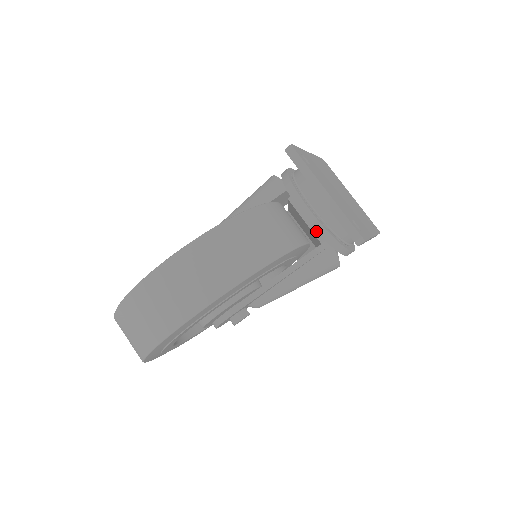
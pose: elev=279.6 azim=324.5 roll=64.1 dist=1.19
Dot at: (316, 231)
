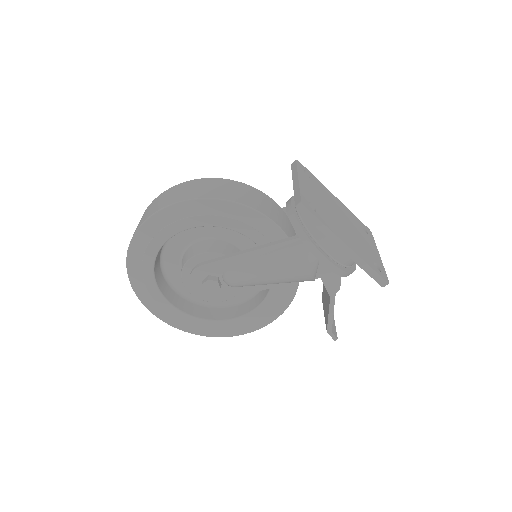
Dot at: occluded
